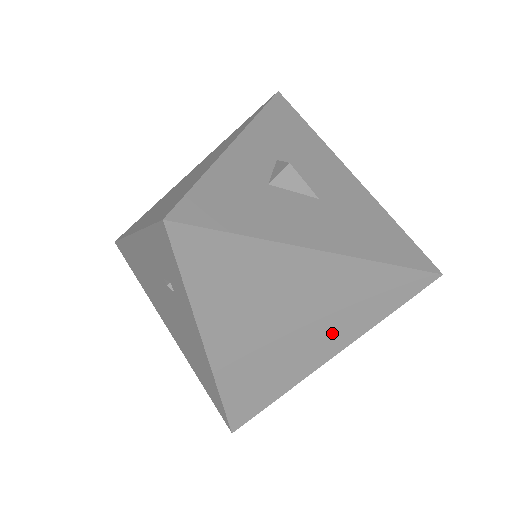
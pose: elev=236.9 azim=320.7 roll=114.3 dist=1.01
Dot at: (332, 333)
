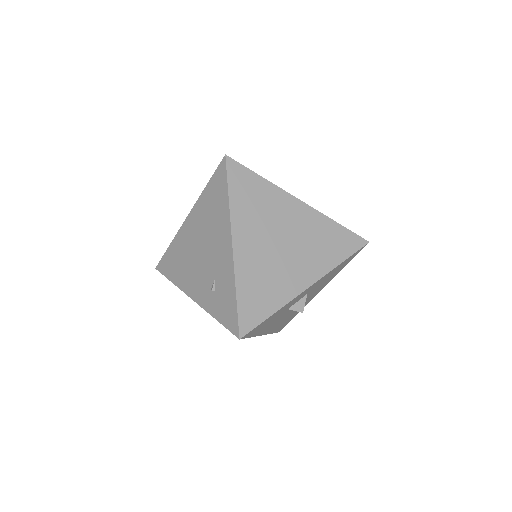
Dot at: occluded
